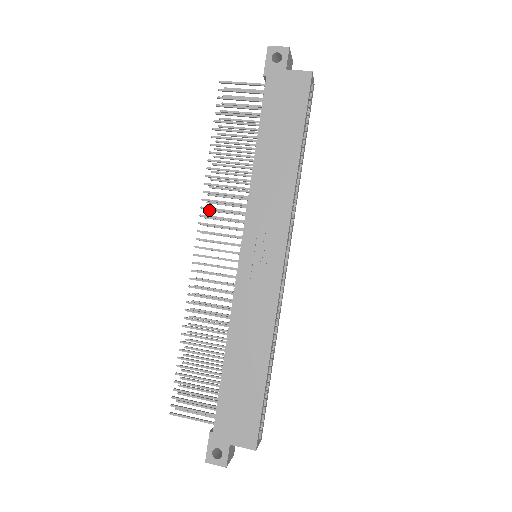
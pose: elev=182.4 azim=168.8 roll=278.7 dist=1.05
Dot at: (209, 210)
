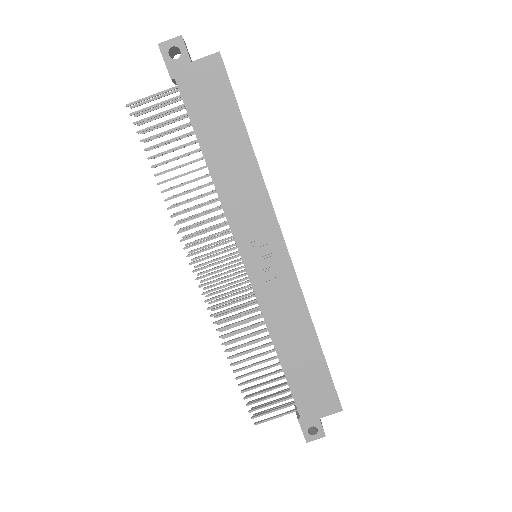
Dot at: (186, 236)
